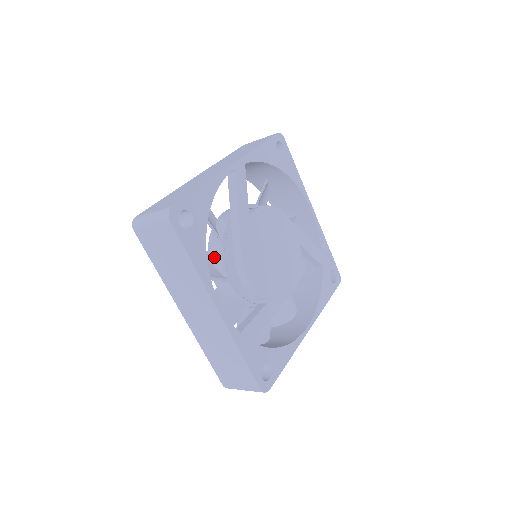
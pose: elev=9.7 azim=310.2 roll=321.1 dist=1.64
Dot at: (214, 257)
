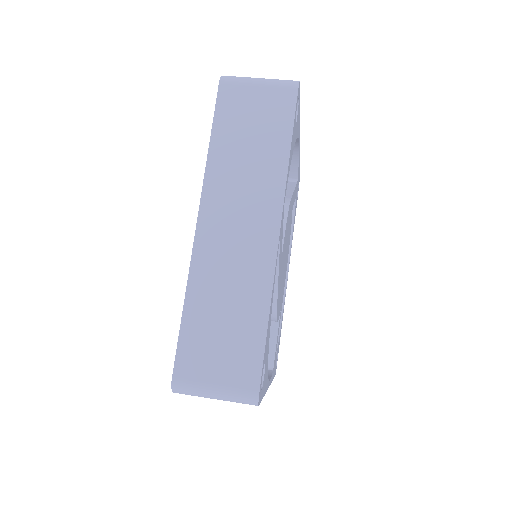
Dot at: occluded
